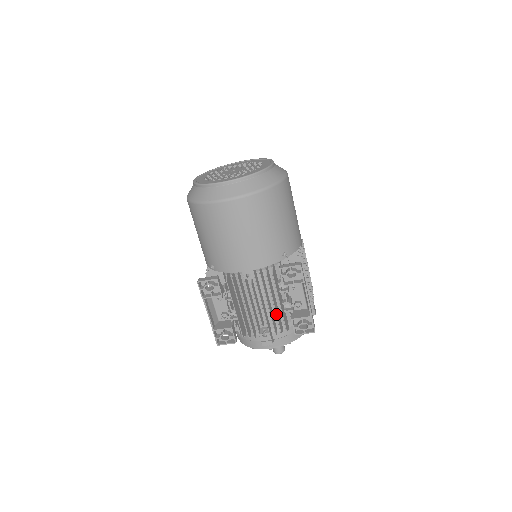
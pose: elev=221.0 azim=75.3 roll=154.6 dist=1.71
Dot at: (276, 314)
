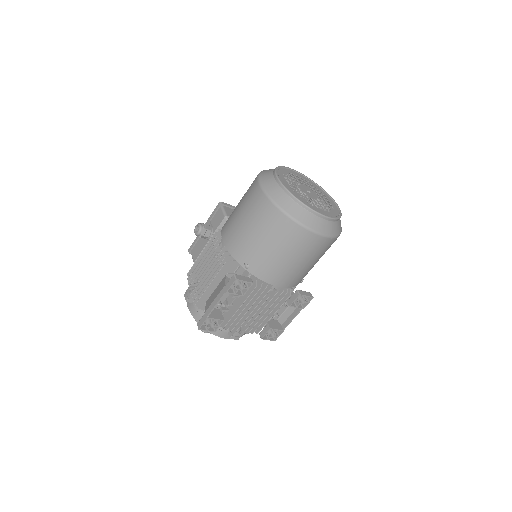
Dot at: occluded
